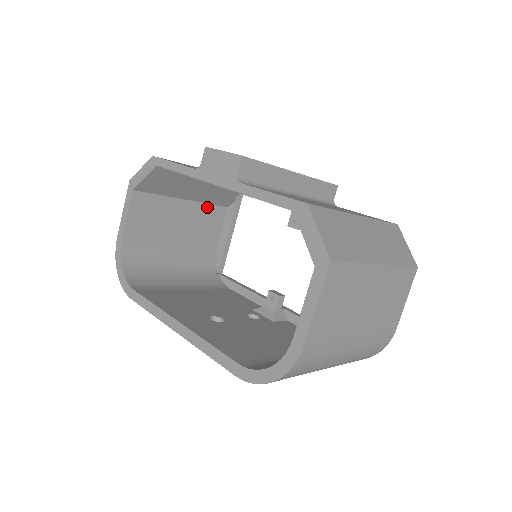
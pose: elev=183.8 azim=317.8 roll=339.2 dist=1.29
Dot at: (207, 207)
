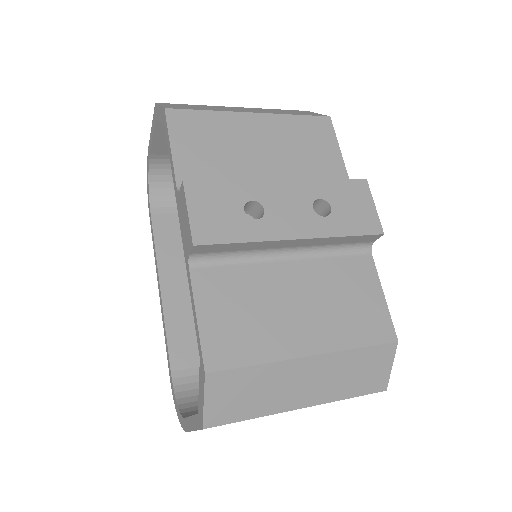
Dot at: occluded
